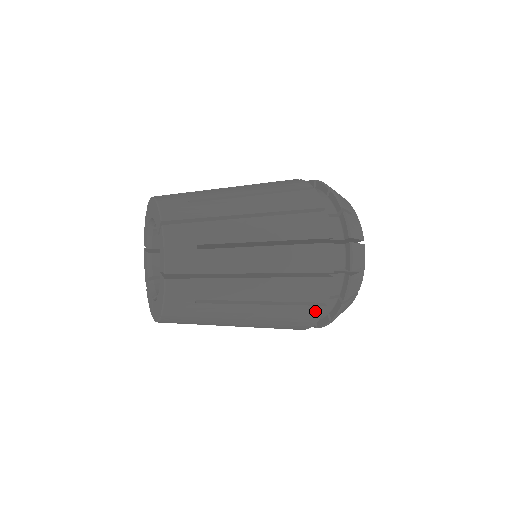
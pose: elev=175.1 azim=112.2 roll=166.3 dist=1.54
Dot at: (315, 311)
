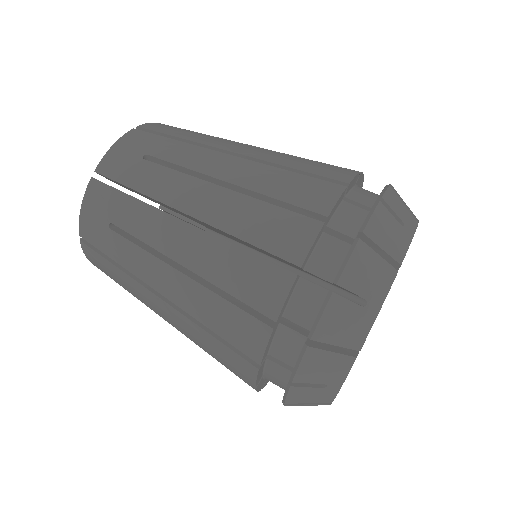
Dot at: occluded
